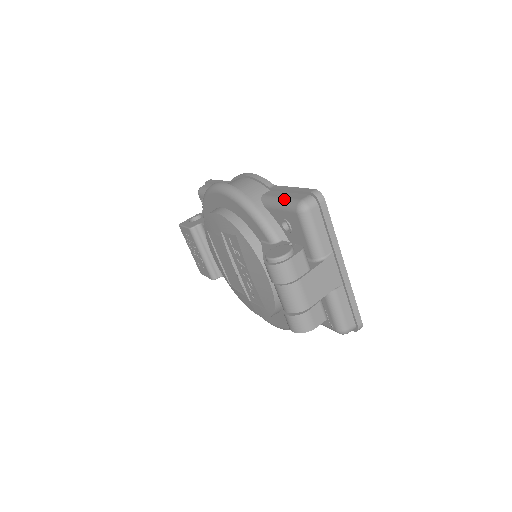
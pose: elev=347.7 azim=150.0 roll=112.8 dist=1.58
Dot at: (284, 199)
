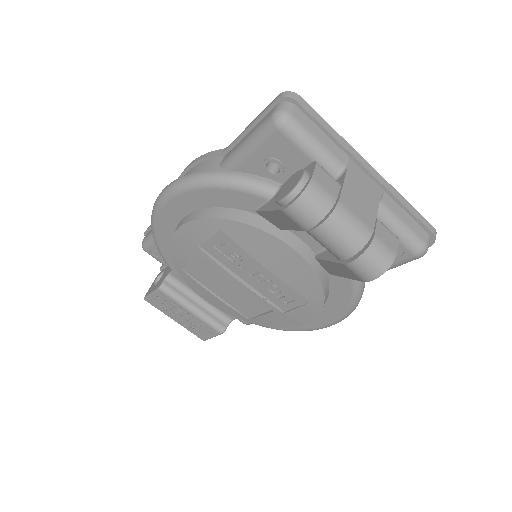
Dot at: (250, 136)
